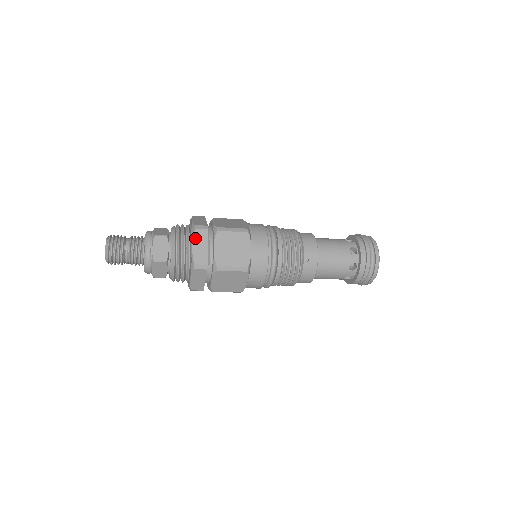
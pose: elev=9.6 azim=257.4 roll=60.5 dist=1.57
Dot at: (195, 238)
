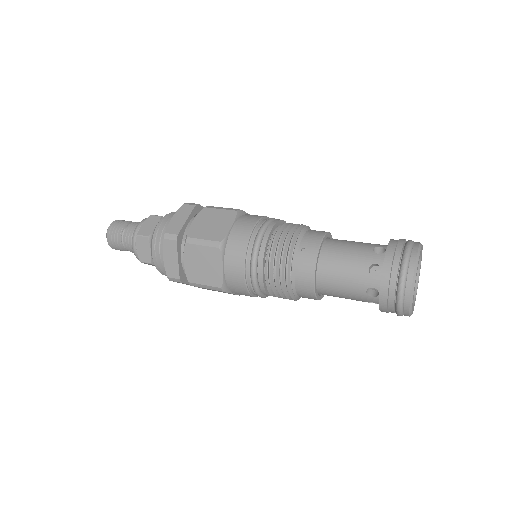
Dot at: (179, 211)
